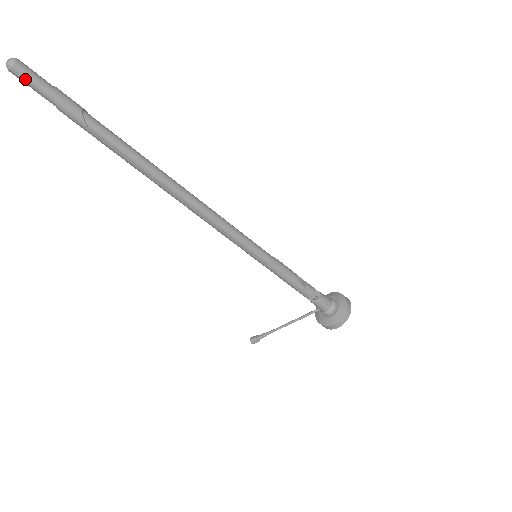
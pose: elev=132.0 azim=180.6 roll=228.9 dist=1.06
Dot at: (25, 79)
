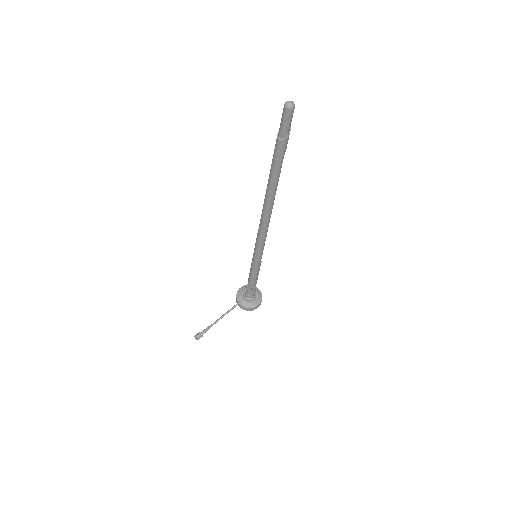
Dot at: (292, 117)
